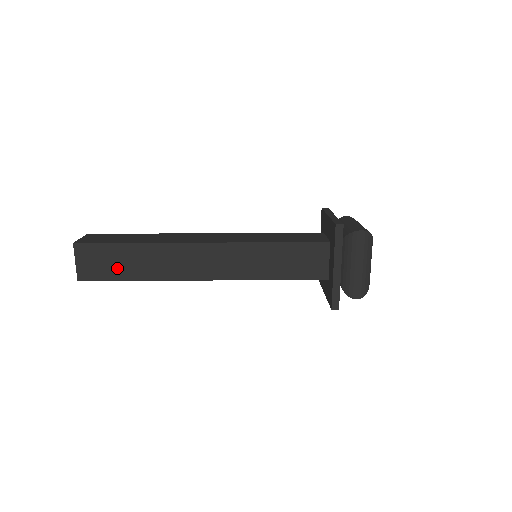
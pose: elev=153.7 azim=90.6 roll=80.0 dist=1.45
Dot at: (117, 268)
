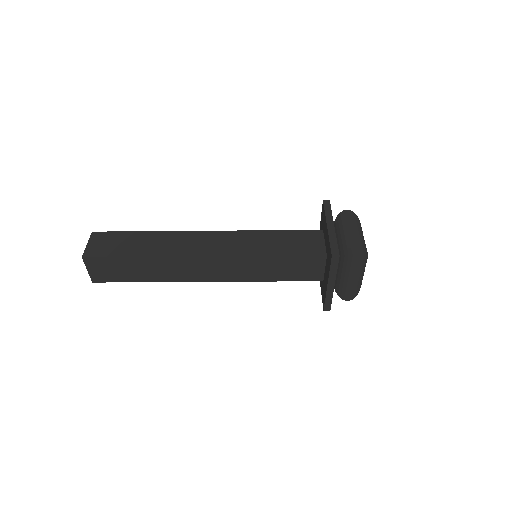
Dot at: (124, 248)
